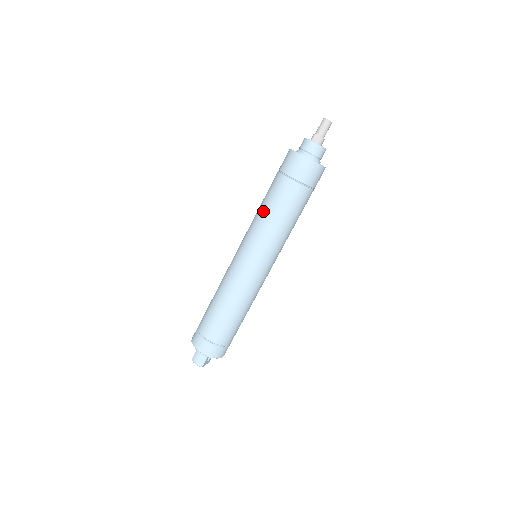
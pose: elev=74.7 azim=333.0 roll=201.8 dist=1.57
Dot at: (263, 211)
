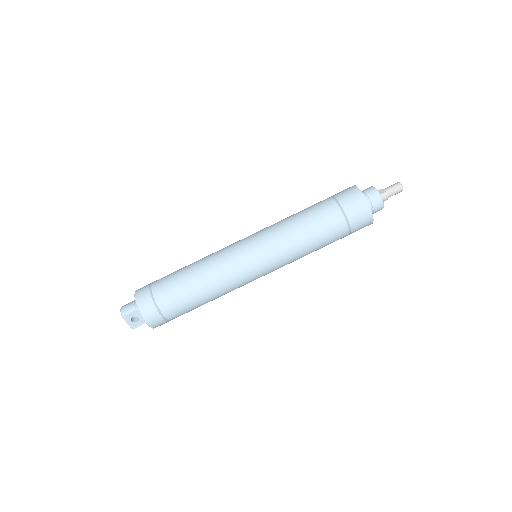
Dot at: (292, 215)
